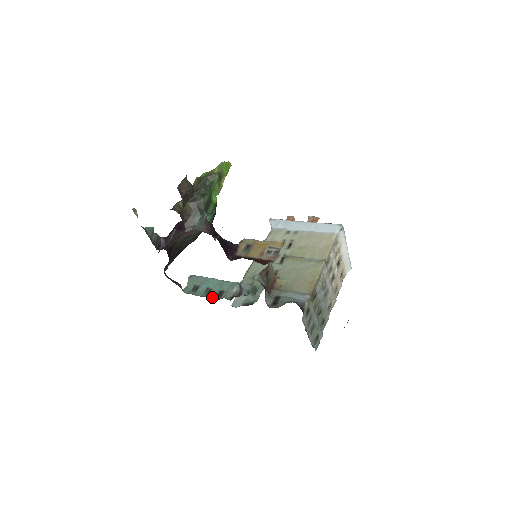
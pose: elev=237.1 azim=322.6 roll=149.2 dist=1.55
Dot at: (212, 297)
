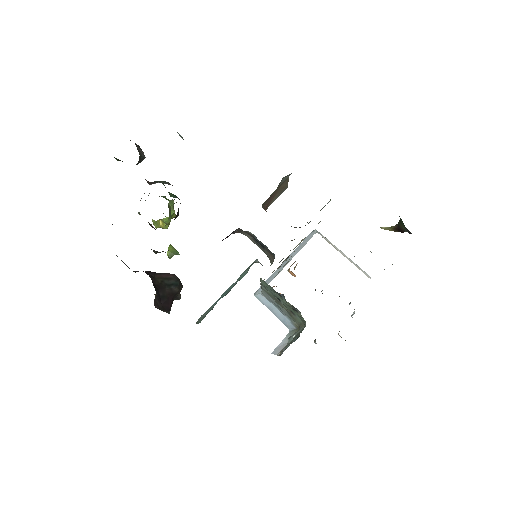
Dot at: occluded
